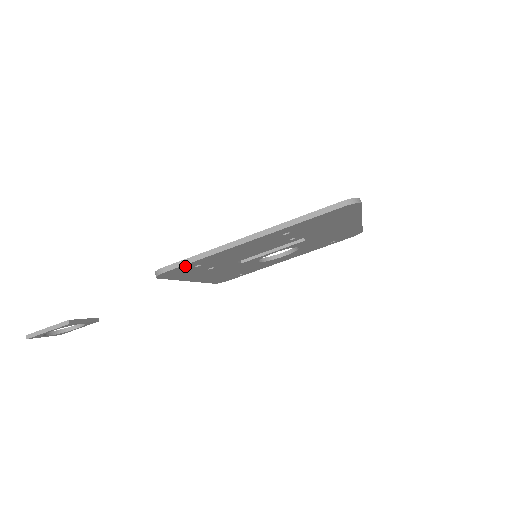
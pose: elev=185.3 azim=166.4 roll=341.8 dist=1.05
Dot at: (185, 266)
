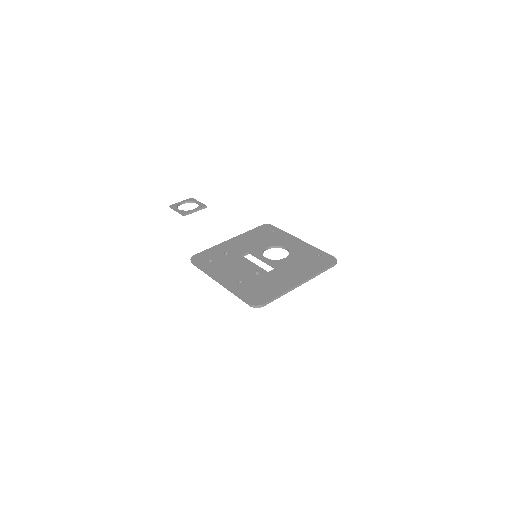
Dot at: occluded
